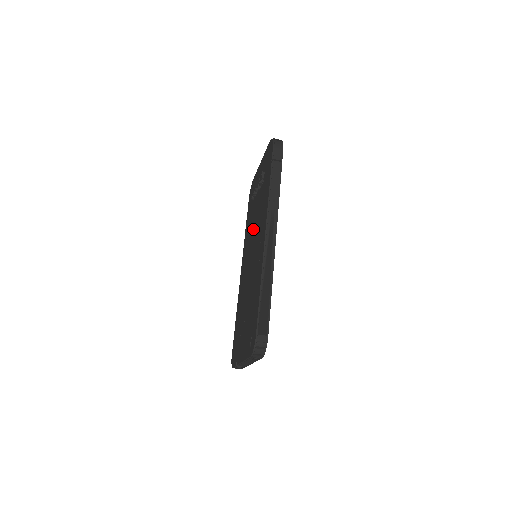
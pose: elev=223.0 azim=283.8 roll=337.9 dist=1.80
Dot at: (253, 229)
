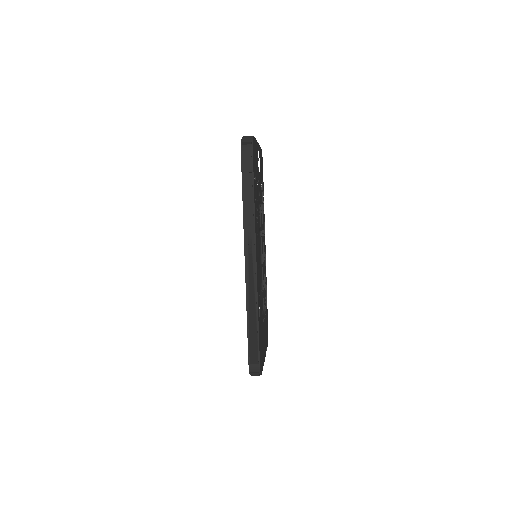
Dot at: occluded
